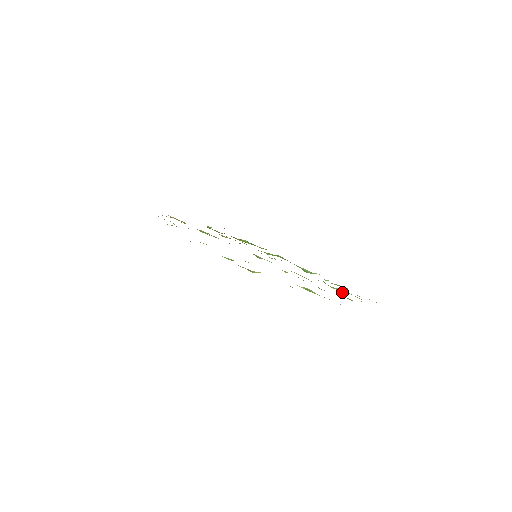
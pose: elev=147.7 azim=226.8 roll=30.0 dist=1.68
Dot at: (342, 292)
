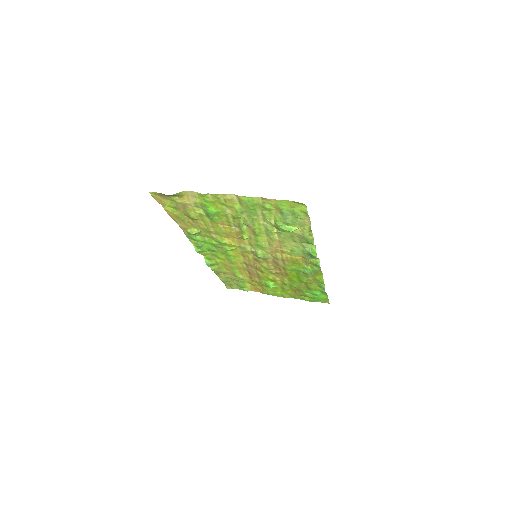
Dot at: (263, 213)
